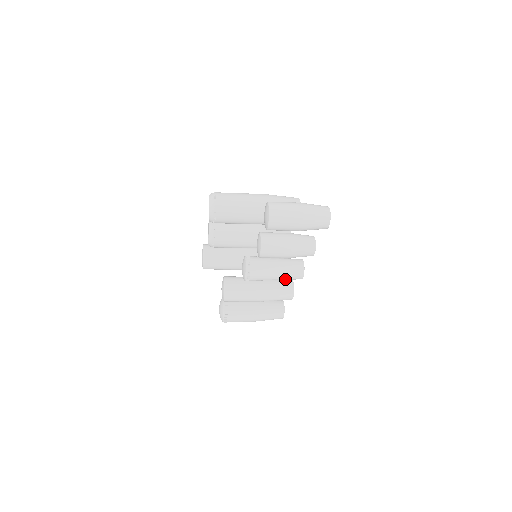
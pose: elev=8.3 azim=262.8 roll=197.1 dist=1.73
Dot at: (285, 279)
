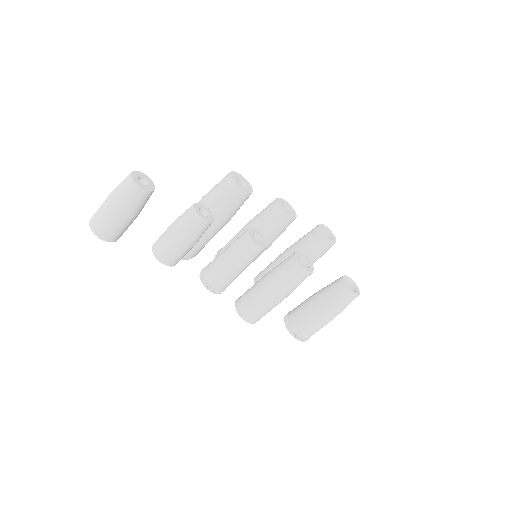
Dot at: (247, 262)
